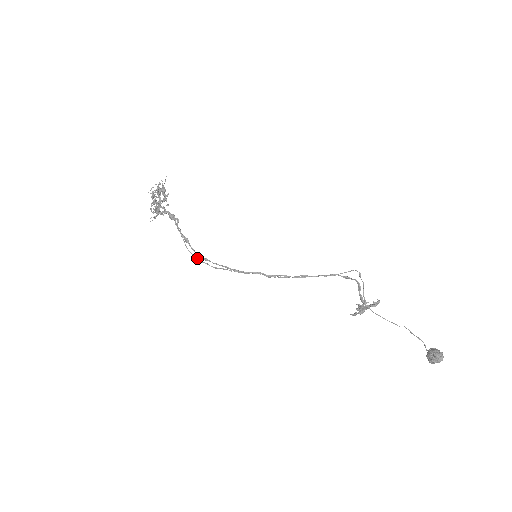
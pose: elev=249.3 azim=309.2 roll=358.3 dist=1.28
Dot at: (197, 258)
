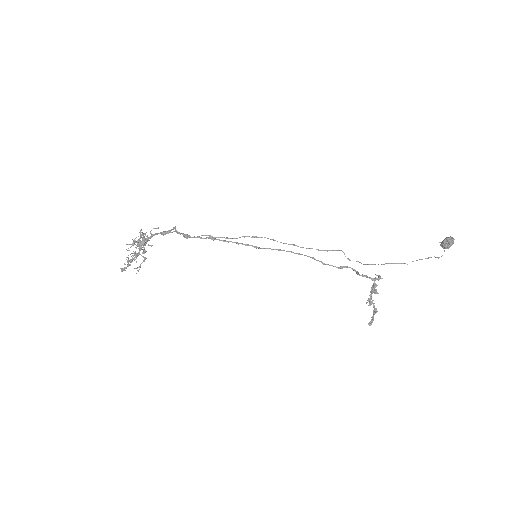
Dot at: (205, 235)
